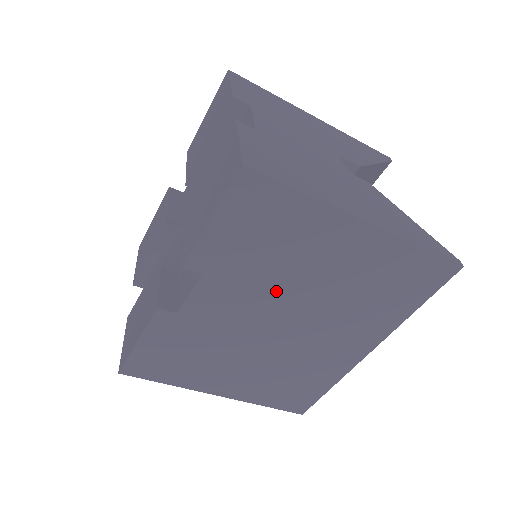
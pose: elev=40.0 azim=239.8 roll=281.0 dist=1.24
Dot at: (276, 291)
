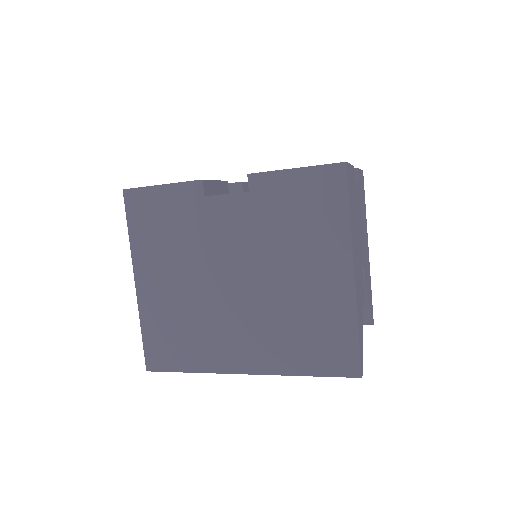
Dot at: (263, 253)
